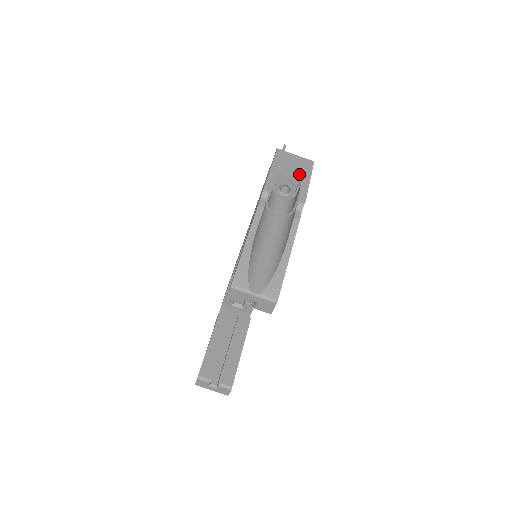
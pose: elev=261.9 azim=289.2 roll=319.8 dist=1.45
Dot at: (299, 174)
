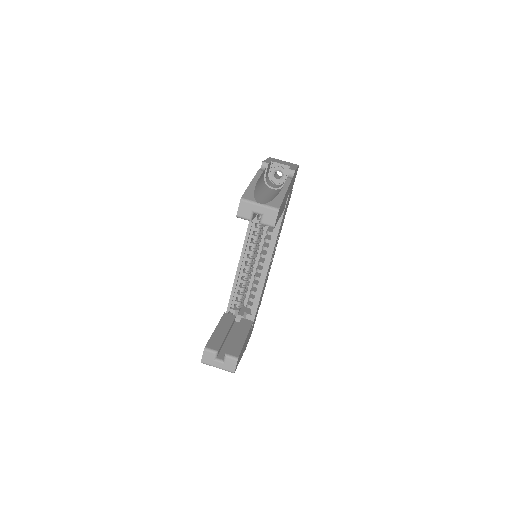
Dot at: (288, 165)
